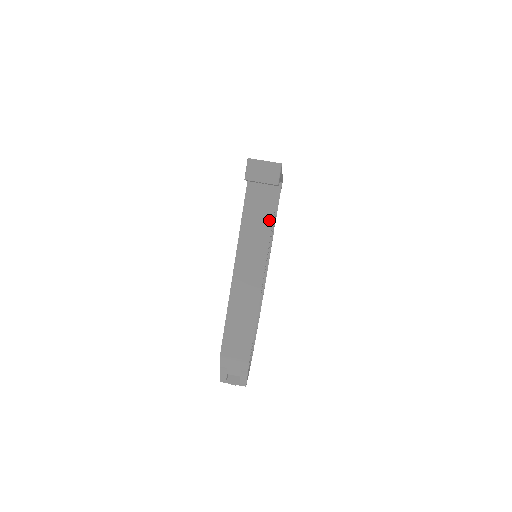
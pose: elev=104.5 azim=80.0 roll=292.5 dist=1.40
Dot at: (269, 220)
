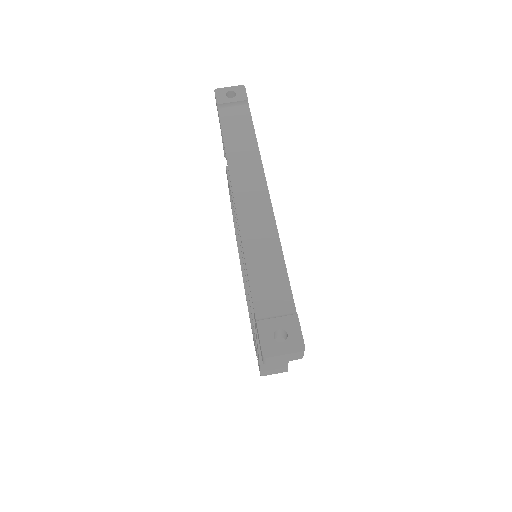
Dot at: occluded
